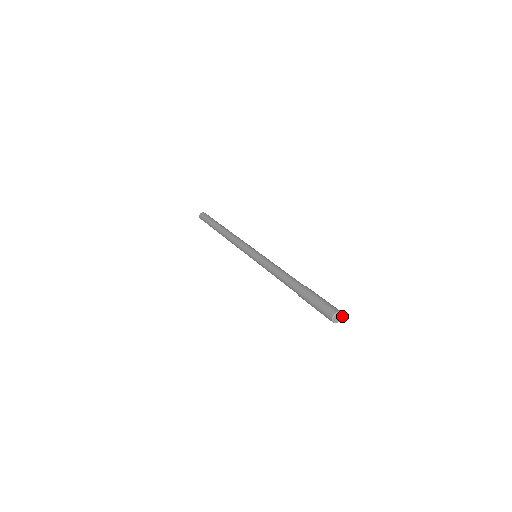
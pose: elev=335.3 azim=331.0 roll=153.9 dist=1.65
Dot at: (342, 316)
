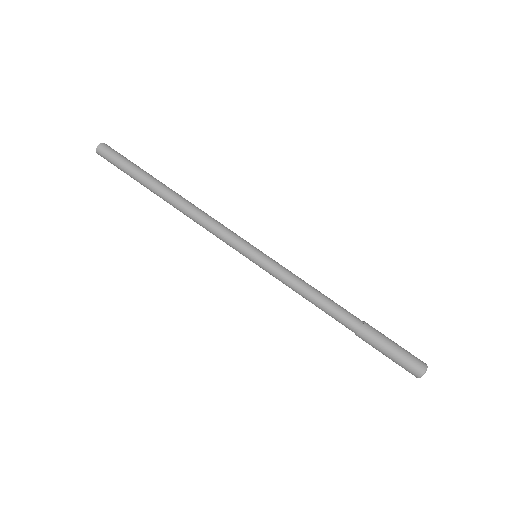
Dot at: (427, 366)
